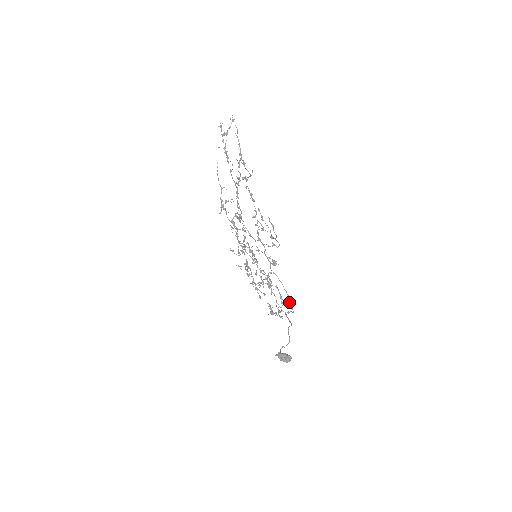
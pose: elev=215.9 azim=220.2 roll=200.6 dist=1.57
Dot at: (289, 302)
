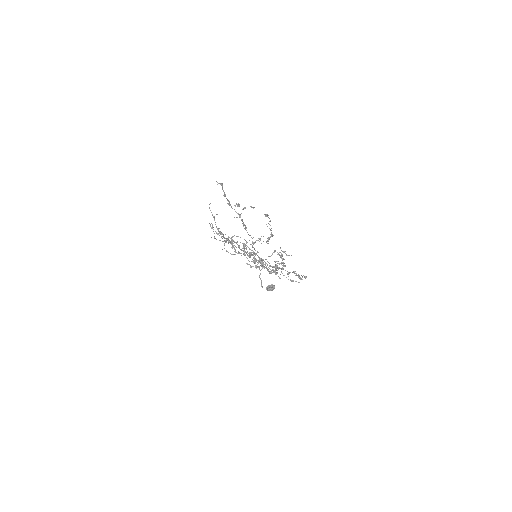
Dot at: occluded
